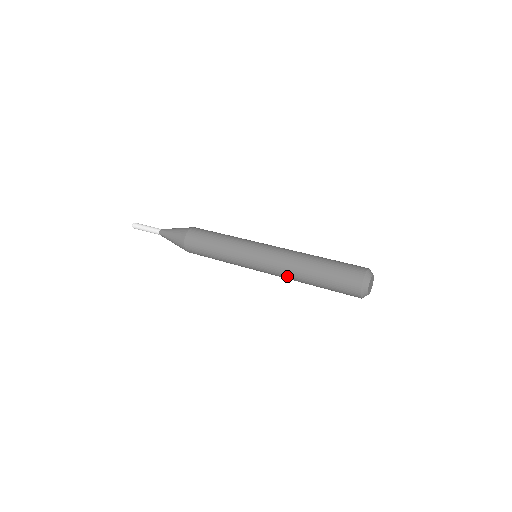
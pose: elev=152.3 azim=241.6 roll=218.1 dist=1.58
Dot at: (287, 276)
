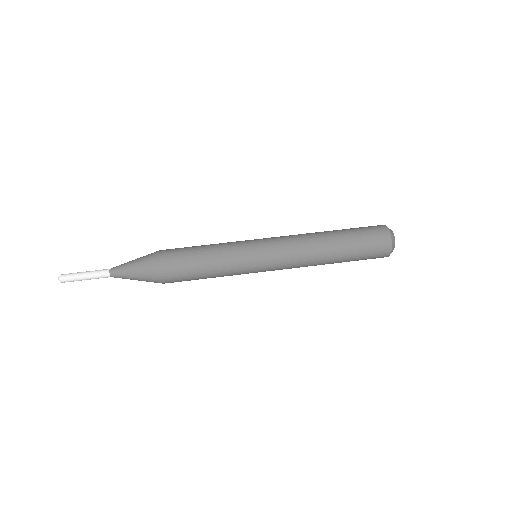
Dot at: (307, 259)
